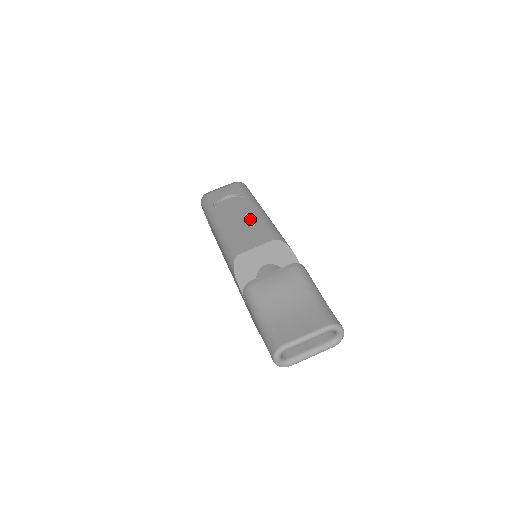
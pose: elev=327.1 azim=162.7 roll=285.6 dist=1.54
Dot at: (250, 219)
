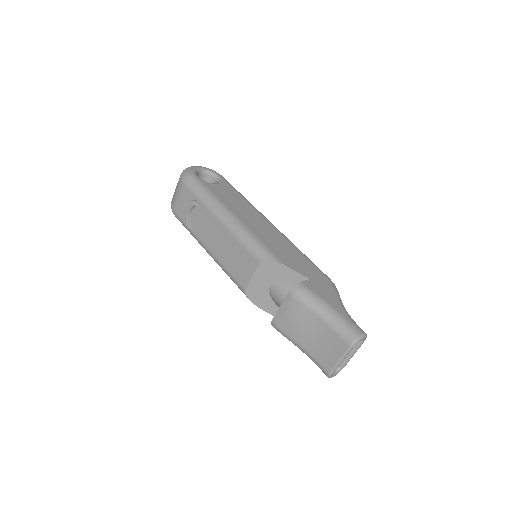
Dot at: (226, 239)
